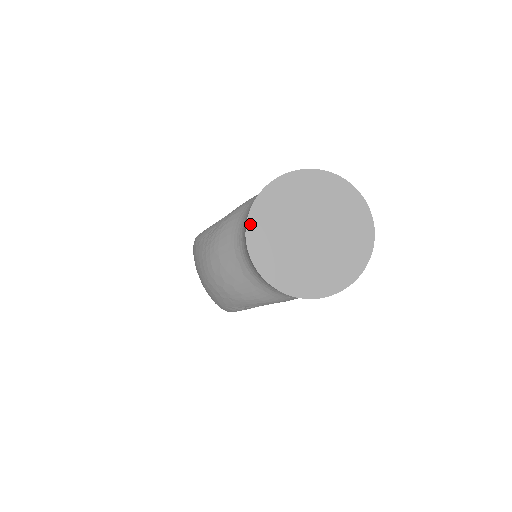
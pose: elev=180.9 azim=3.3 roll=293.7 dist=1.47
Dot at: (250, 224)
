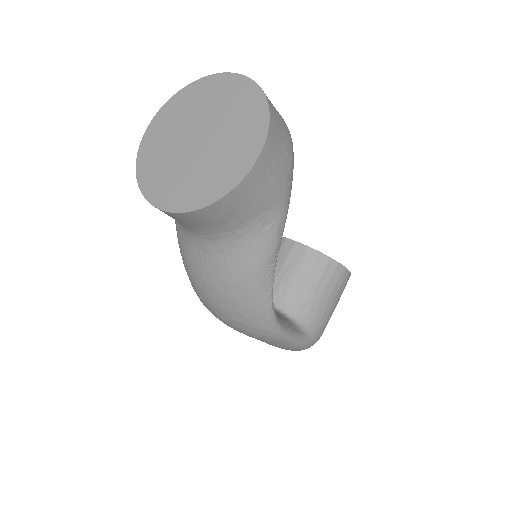
Dot at: (143, 186)
